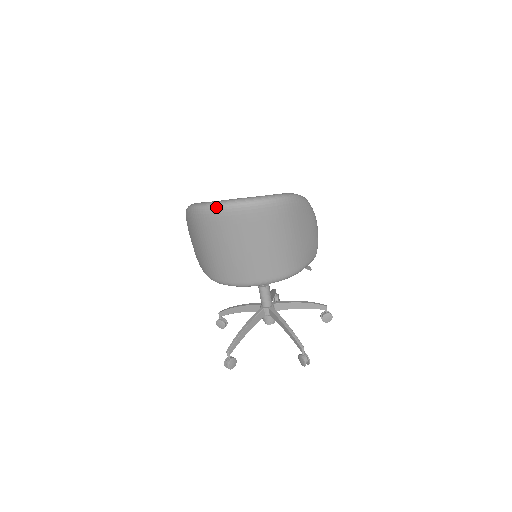
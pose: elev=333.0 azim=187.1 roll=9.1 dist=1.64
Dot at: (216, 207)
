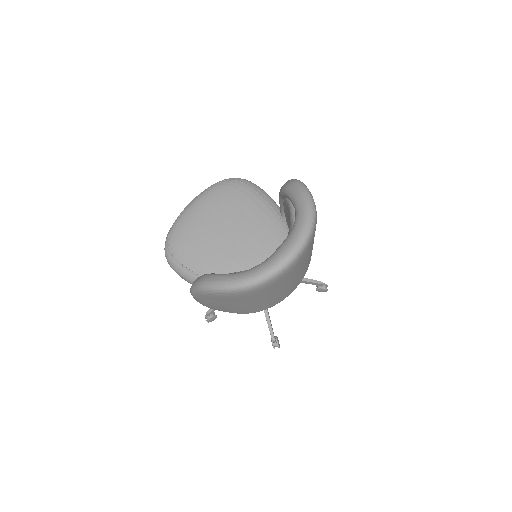
Dot at: (279, 273)
